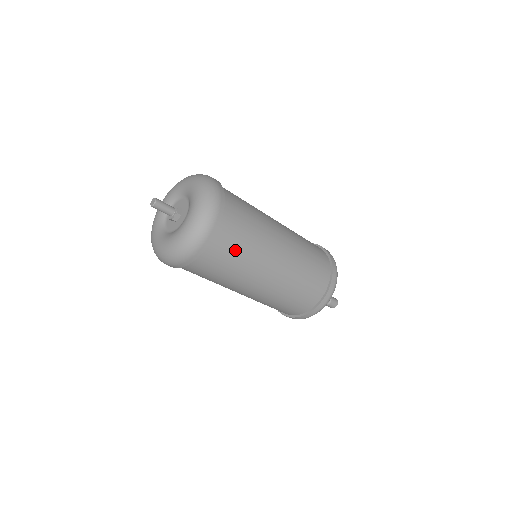
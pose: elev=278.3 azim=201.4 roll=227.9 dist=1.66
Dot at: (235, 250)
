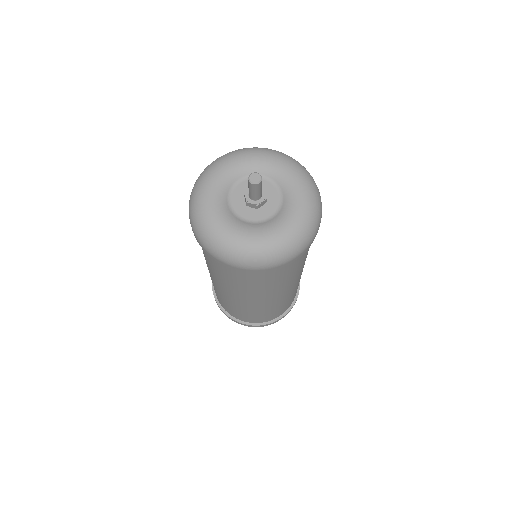
Dot at: (251, 282)
